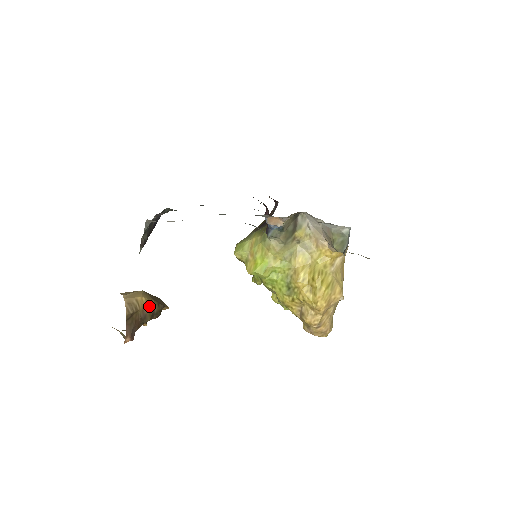
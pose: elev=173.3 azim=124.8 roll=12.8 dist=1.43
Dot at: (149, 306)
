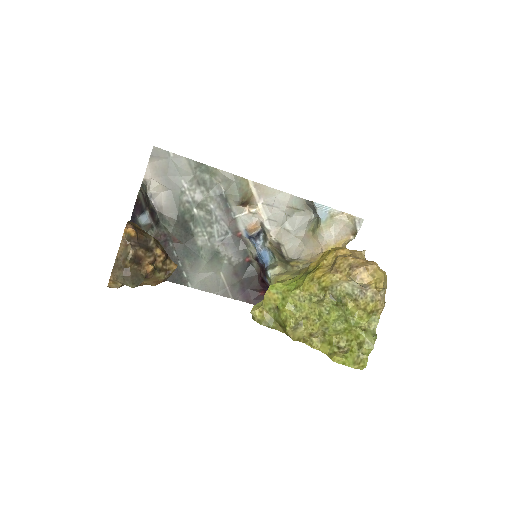
Dot at: occluded
